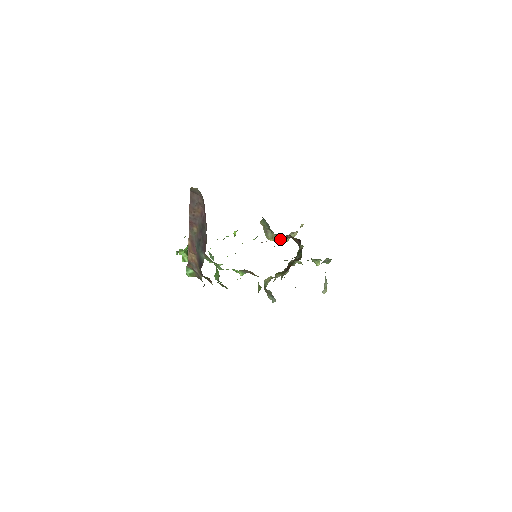
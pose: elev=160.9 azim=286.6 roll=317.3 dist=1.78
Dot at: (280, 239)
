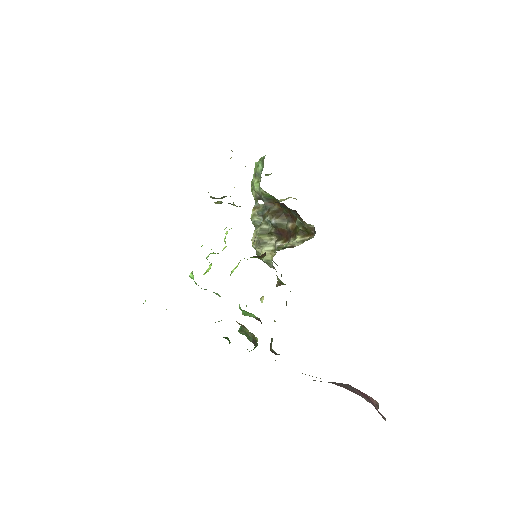
Dot at: occluded
